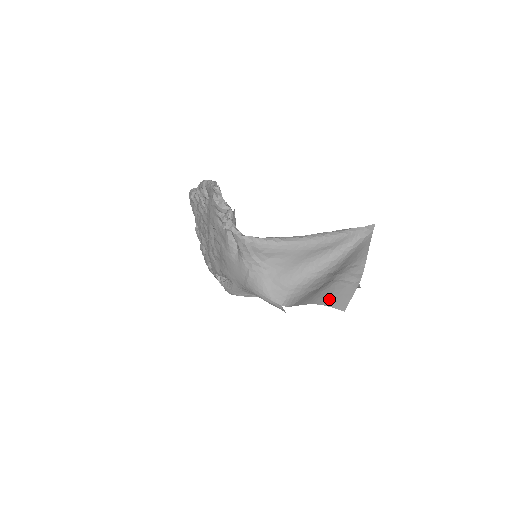
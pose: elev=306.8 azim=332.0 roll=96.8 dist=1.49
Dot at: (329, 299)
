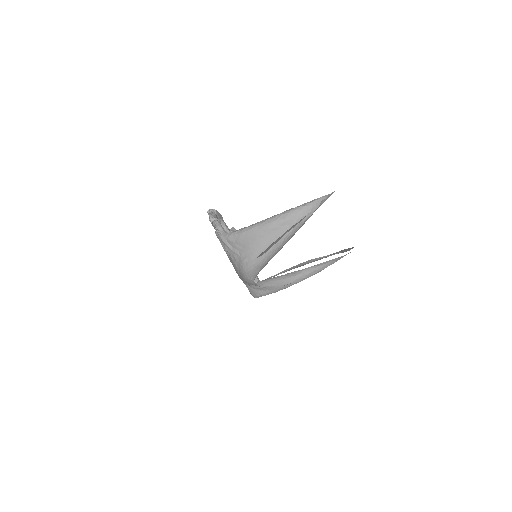
Dot at: occluded
